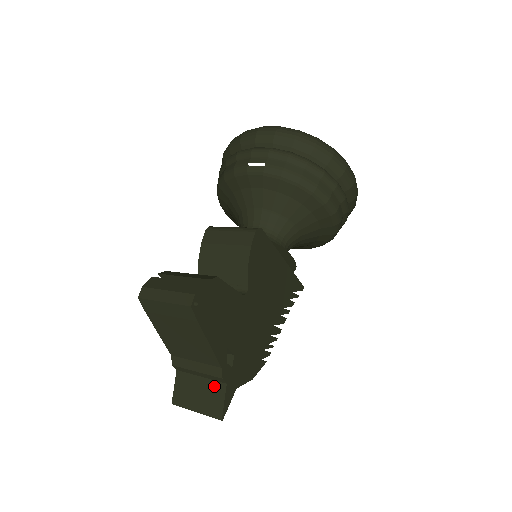
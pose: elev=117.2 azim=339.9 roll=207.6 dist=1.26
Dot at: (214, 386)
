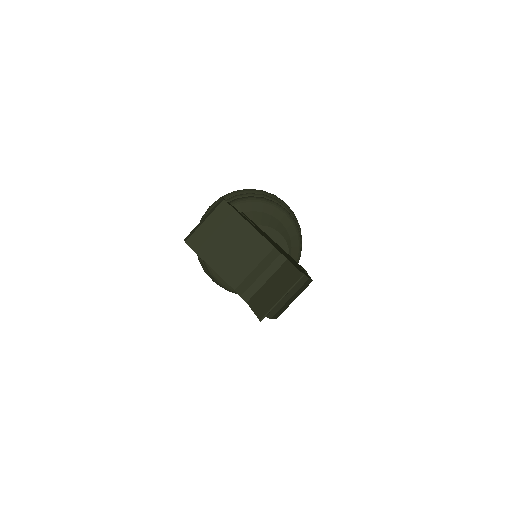
Dot at: (280, 271)
